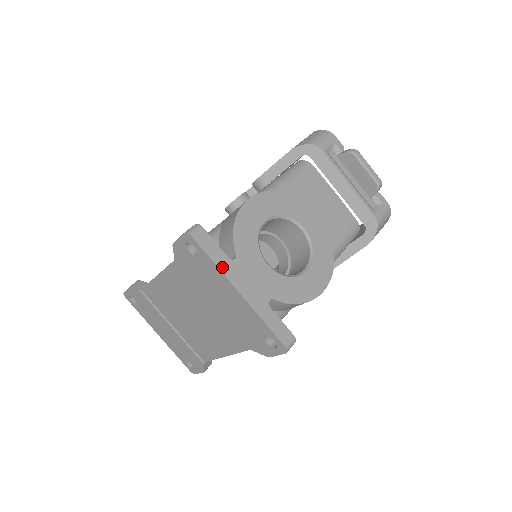
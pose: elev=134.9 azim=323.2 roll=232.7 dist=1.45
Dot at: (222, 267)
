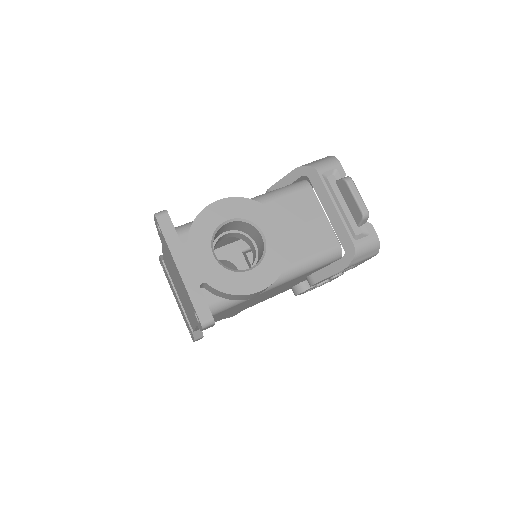
Dot at: (171, 246)
